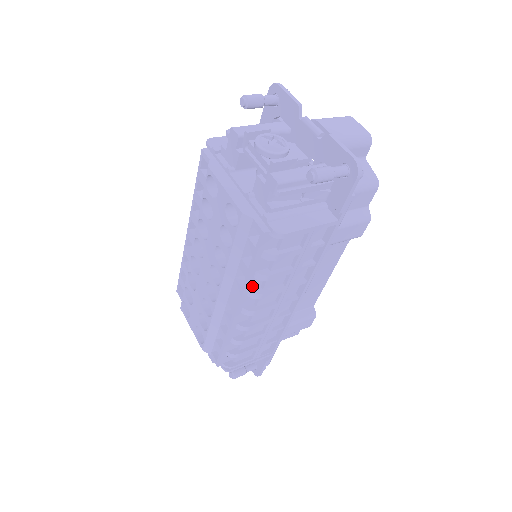
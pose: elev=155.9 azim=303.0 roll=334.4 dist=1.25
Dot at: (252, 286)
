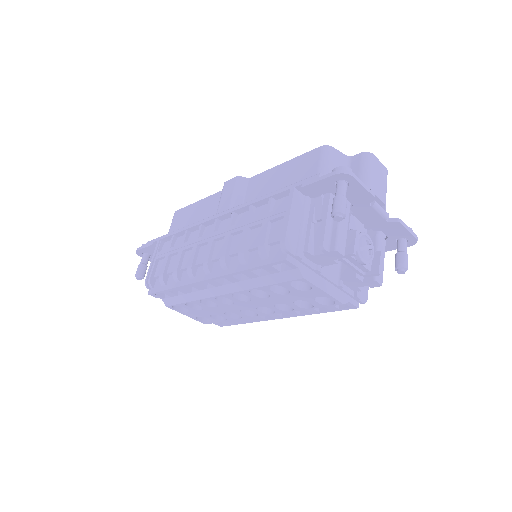
Dot at: occluded
